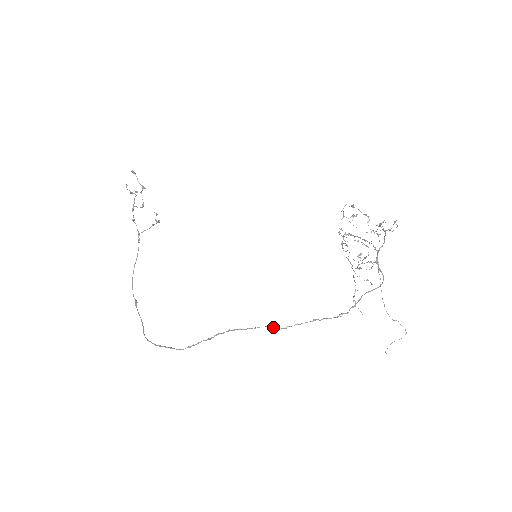
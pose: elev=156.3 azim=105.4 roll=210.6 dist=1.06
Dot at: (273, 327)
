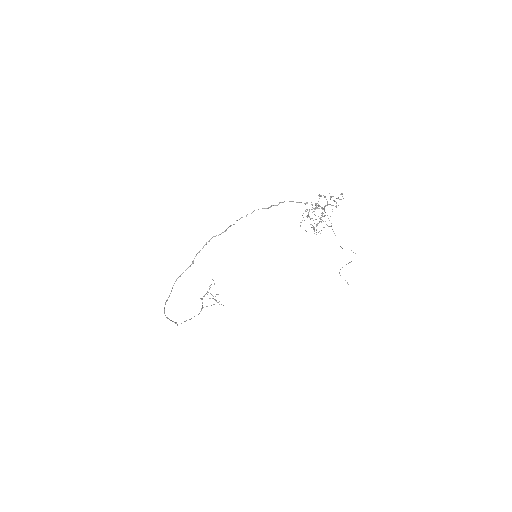
Dot at: occluded
